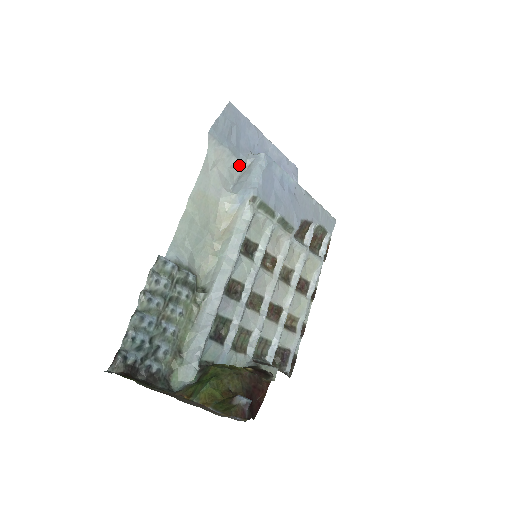
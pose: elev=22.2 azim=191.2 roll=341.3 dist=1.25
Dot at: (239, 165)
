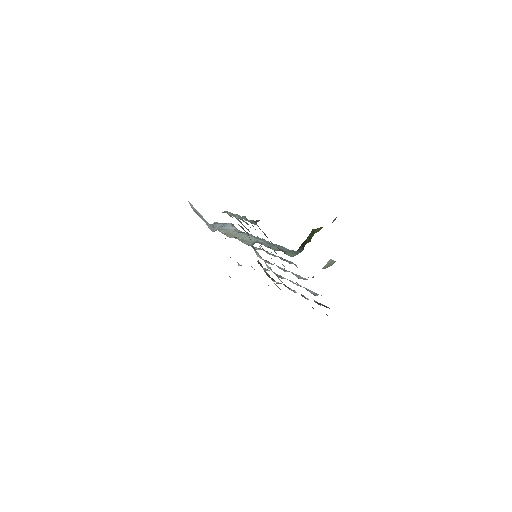
Dot at: (209, 225)
